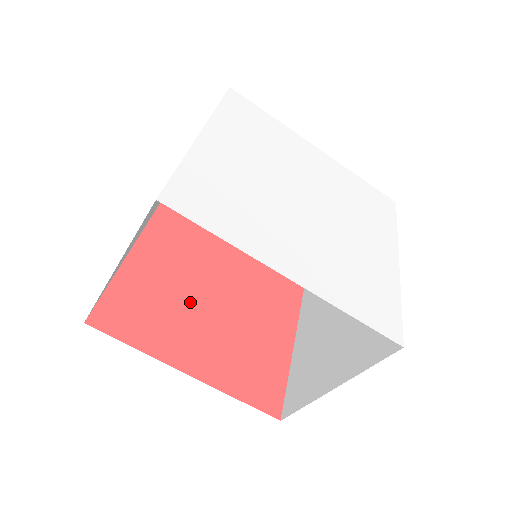
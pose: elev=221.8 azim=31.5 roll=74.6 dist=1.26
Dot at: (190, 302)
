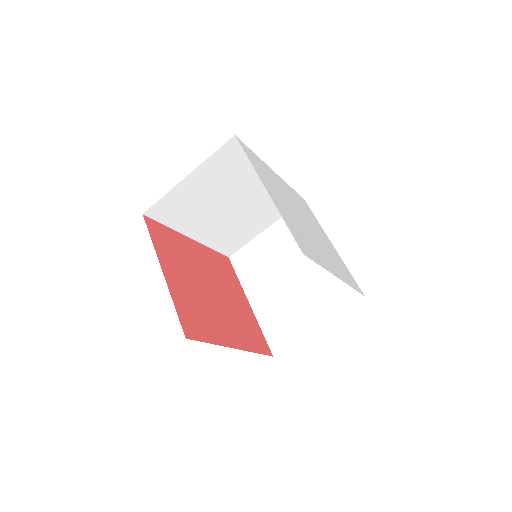
Dot at: (206, 297)
